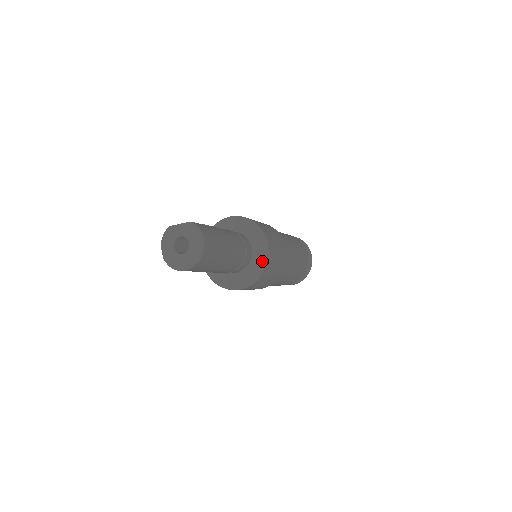
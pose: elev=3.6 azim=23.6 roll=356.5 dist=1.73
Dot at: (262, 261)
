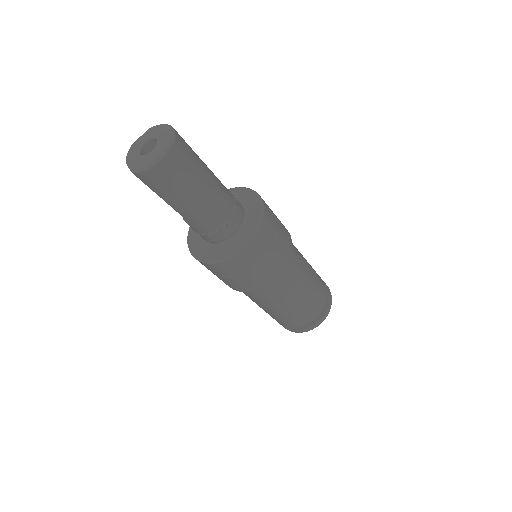
Dot at: (258, 207)
